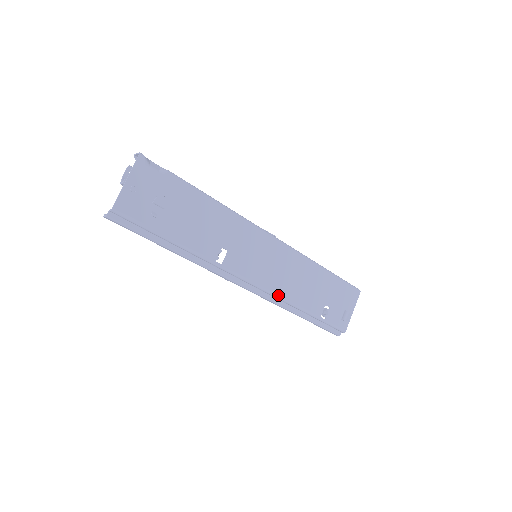
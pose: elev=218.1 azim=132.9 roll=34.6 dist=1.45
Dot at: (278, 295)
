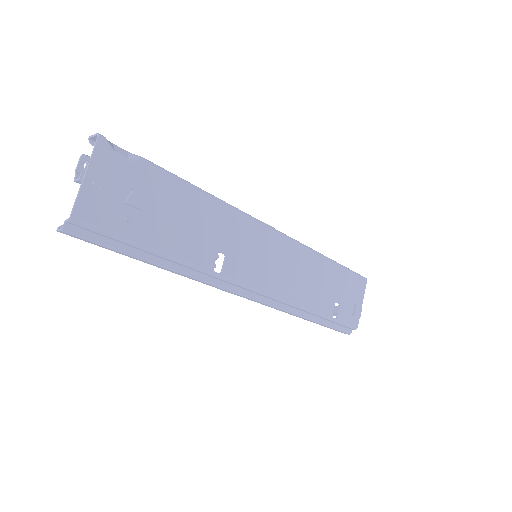
Dot at: (287, 300)
